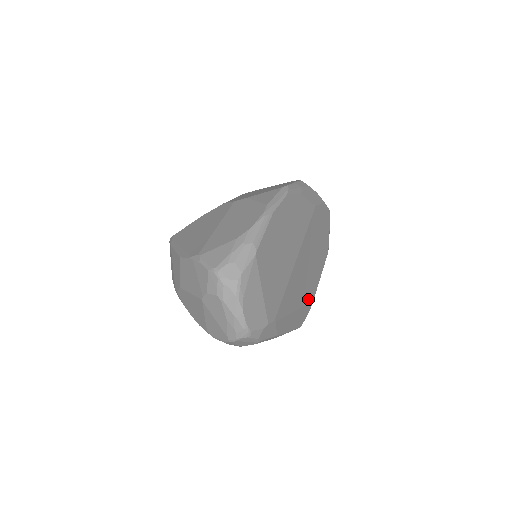
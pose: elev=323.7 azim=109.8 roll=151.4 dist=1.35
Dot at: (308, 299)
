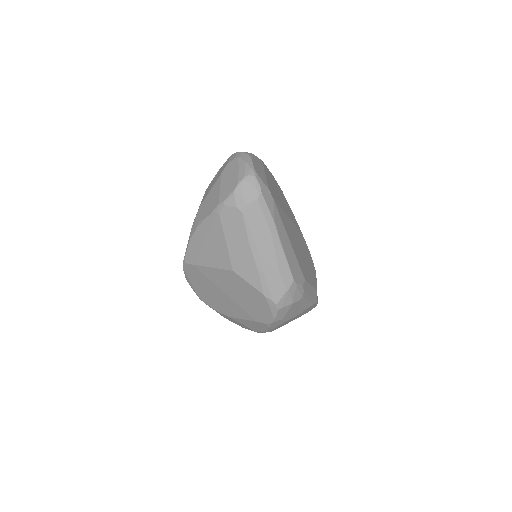
Dot at: (300, 266)
